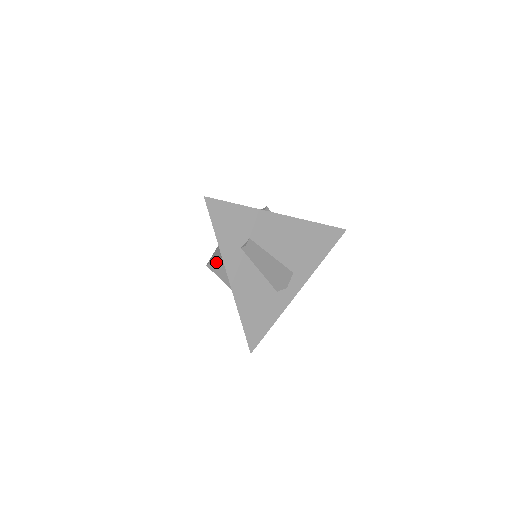
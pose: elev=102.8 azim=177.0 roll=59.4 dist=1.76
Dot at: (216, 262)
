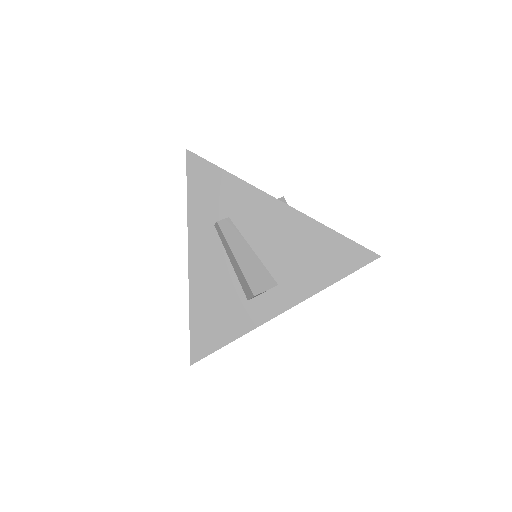
Dot at: occluded
